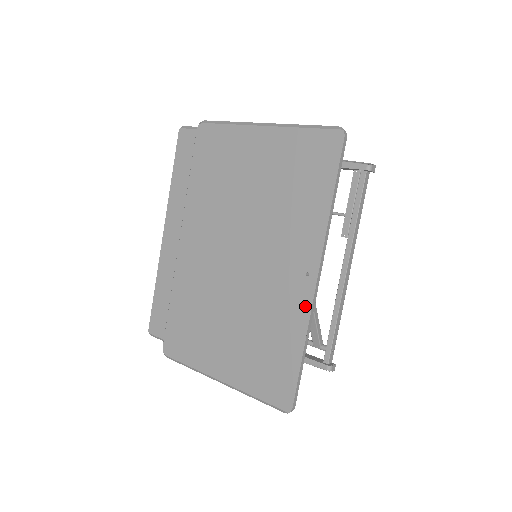
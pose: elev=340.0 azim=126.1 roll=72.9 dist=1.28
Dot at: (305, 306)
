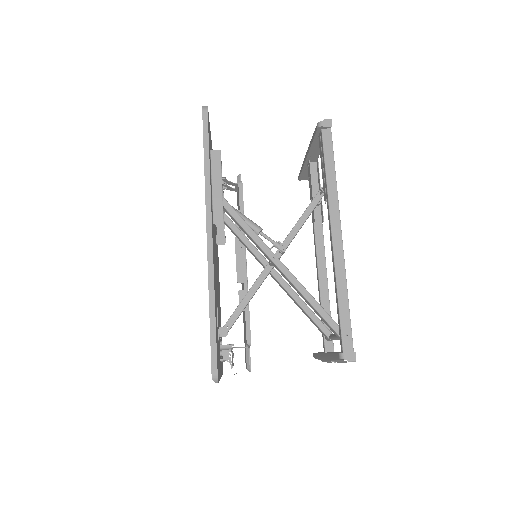
Dot at: (208, 265)
